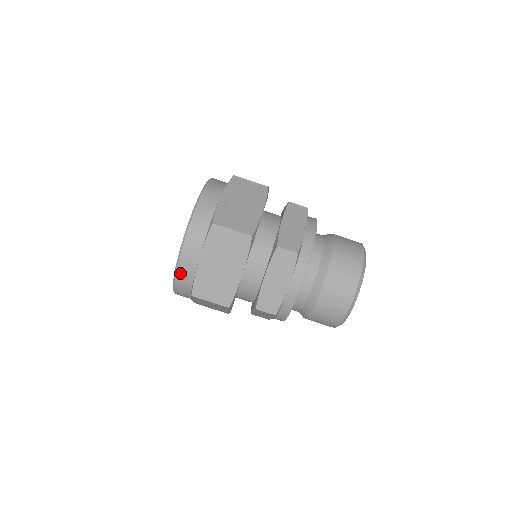
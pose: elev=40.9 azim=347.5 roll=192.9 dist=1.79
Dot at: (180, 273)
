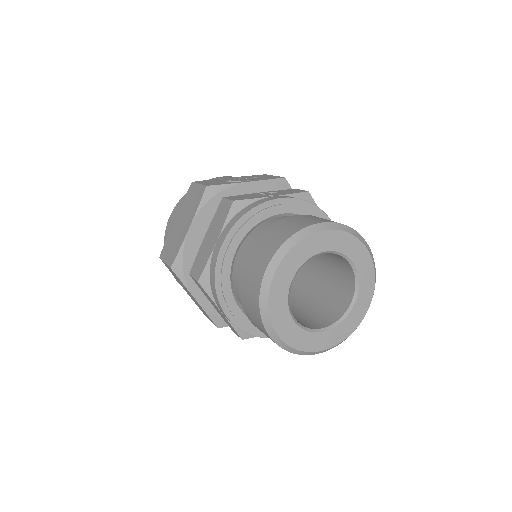
Dot at: (166, 238)
